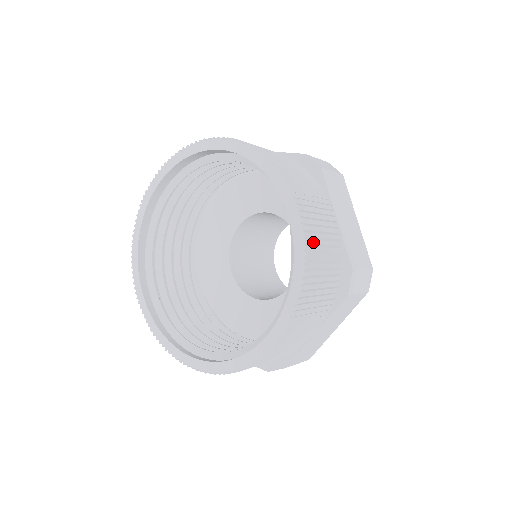
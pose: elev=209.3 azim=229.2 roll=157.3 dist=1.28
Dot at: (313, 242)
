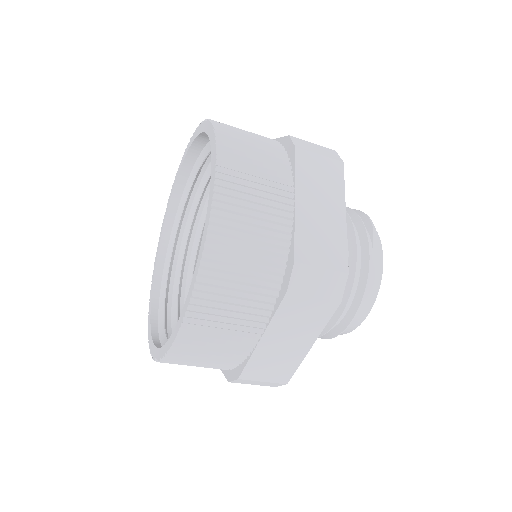
Dot at: (230, 216)
